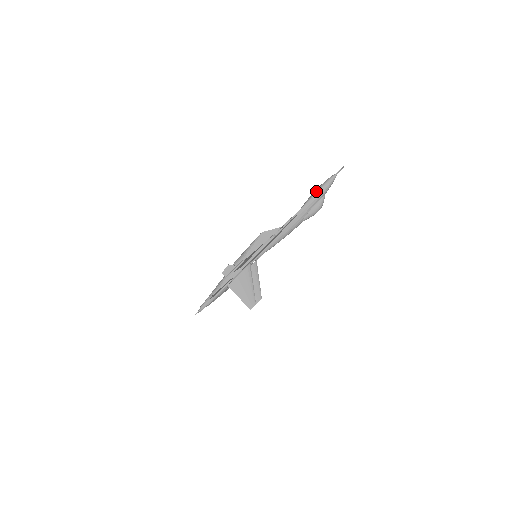
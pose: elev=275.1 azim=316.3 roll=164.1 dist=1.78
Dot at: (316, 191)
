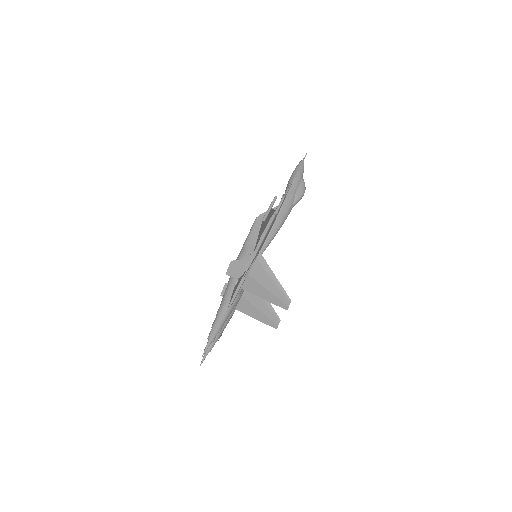
Dot at: (293, 174)
